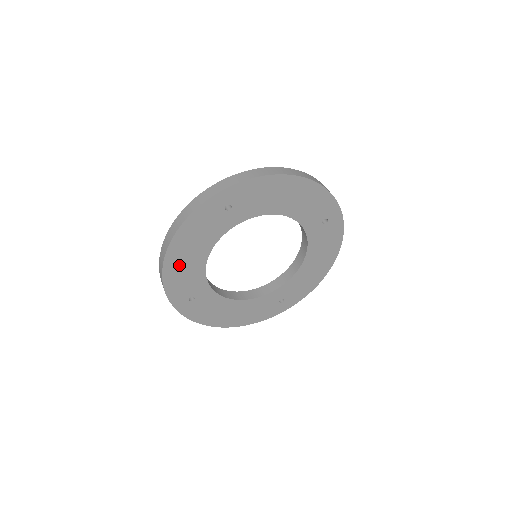
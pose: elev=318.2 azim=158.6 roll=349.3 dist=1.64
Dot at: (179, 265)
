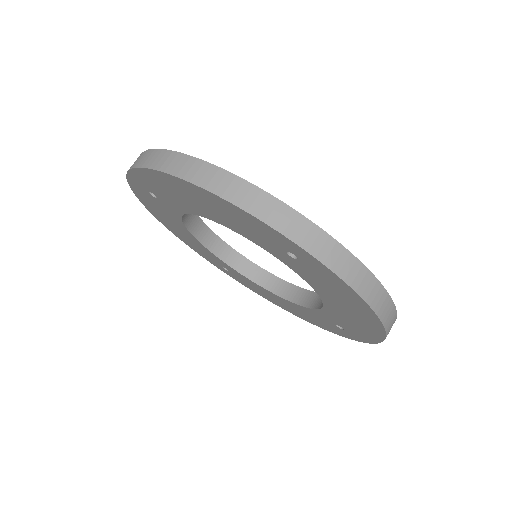
Dot at: (176, 188)
